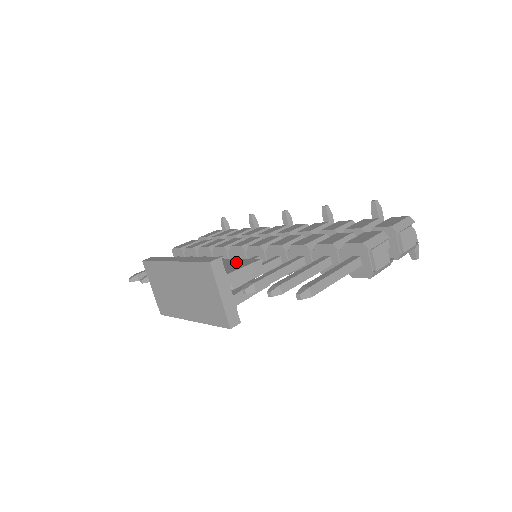
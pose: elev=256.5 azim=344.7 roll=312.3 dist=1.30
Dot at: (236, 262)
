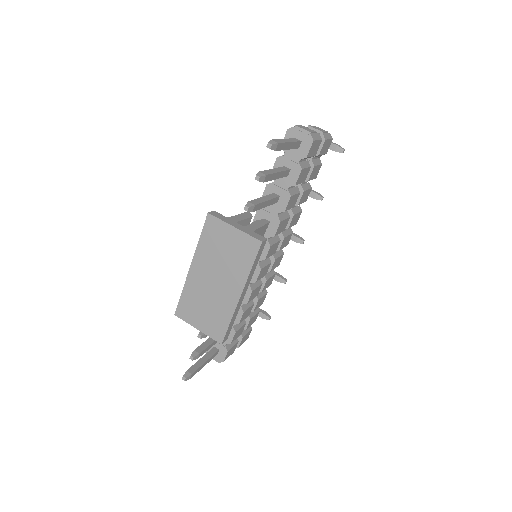
Dot at: occluded
